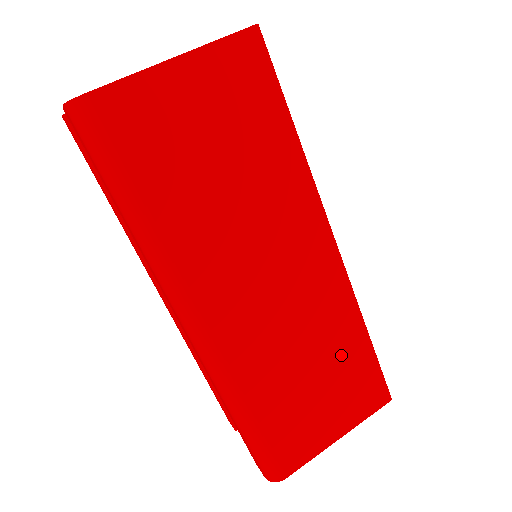
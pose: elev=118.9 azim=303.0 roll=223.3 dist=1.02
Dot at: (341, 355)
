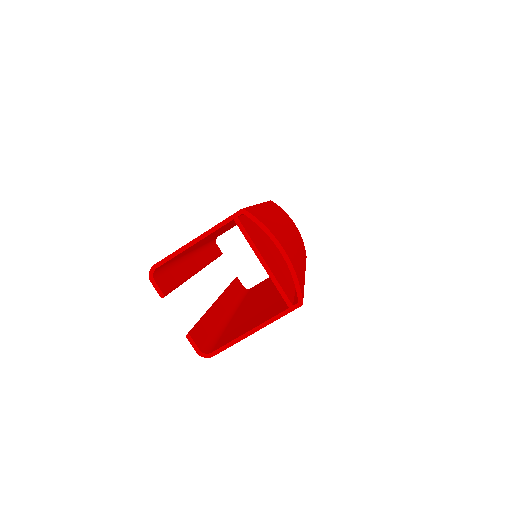
Dot at: occluded
